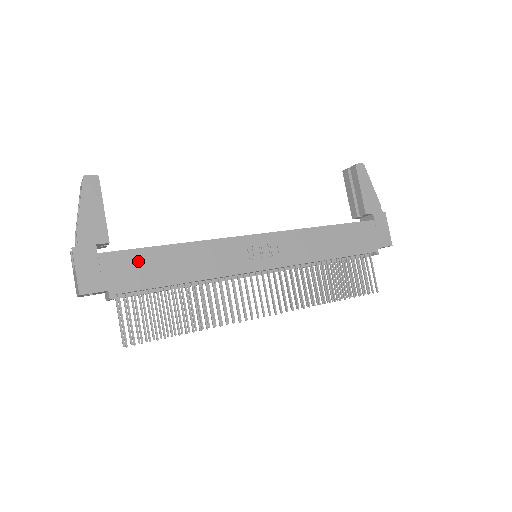
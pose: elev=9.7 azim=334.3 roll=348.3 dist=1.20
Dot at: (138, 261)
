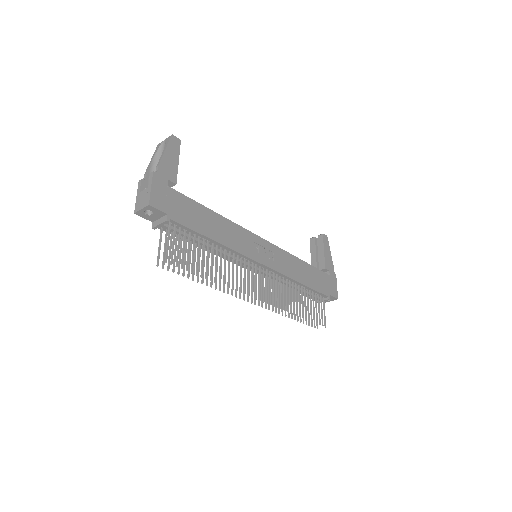
Dot at: (190, 207)
